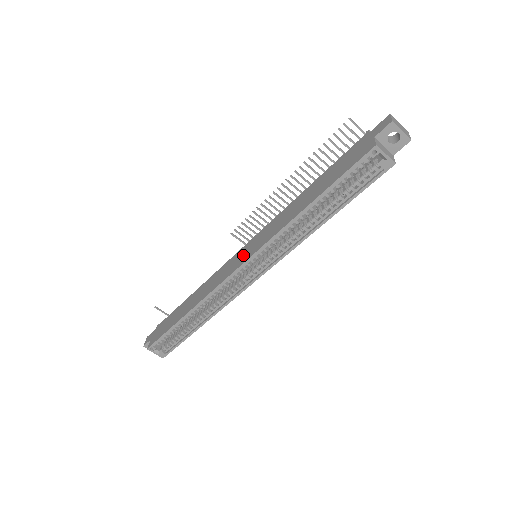
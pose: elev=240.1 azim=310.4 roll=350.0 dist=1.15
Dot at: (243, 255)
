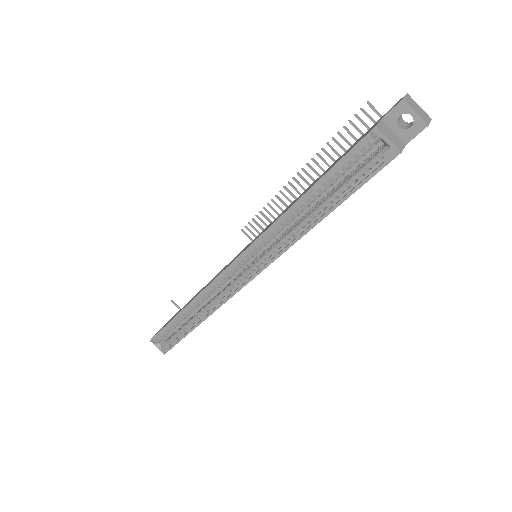
Dot at: (241, 252)
